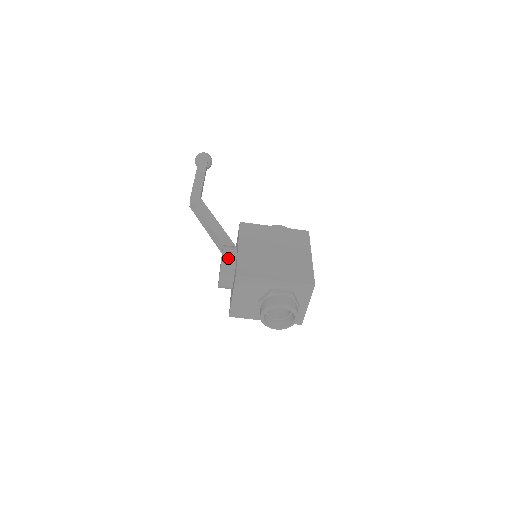
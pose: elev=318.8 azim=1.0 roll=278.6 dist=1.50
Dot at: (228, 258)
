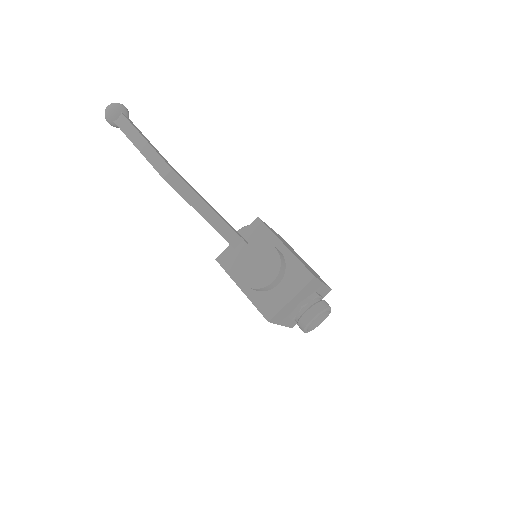
Dot at: (282, 257)
